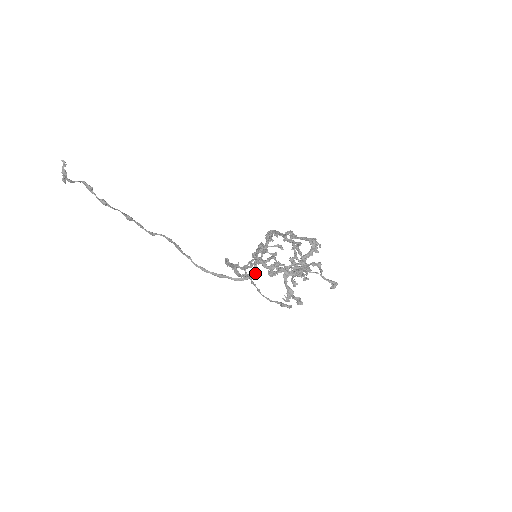
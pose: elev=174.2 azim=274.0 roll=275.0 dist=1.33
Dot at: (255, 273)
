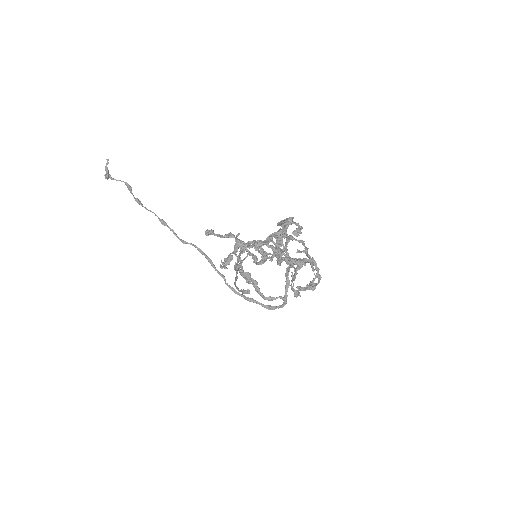
Dot at: (285, 299)
